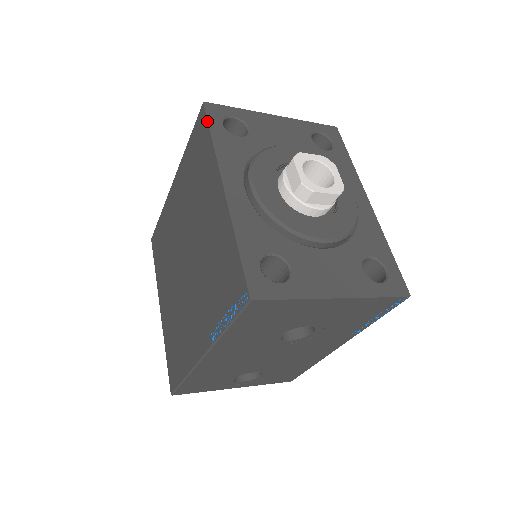
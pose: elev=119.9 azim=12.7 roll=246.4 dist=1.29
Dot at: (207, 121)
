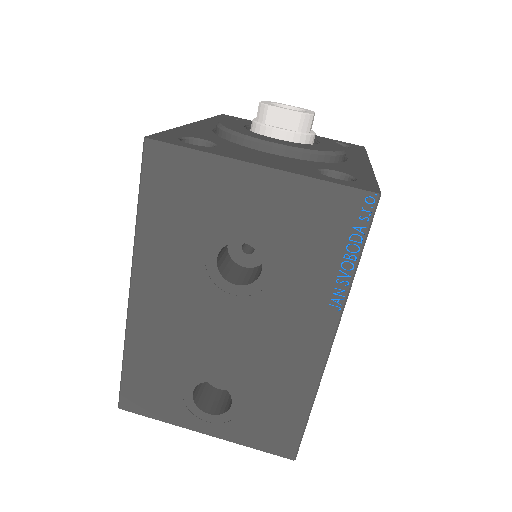
Dot at: (216, 116)
